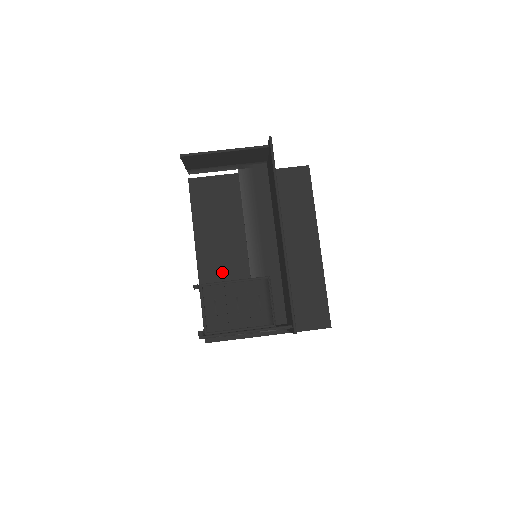
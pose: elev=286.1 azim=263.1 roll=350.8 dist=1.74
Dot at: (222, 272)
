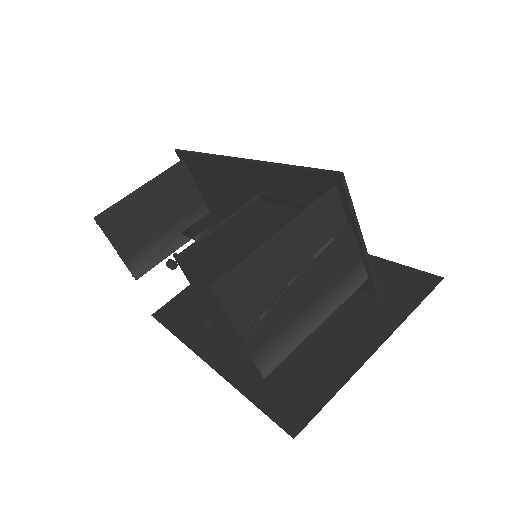
Dot at: occluded
